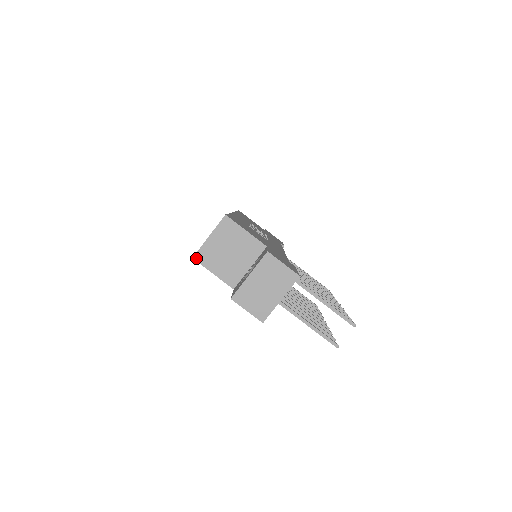
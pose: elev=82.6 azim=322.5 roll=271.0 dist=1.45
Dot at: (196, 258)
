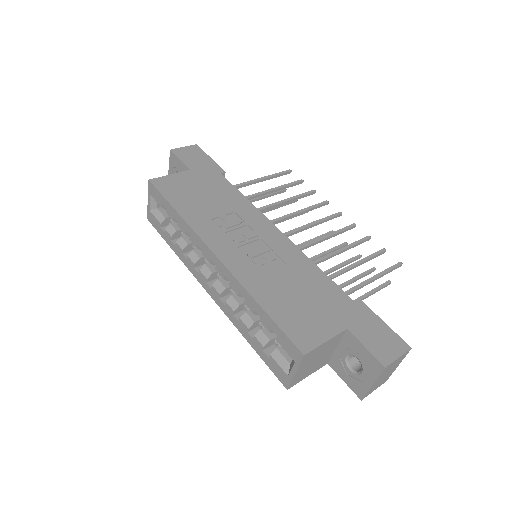
Dot at: (290, 387)
